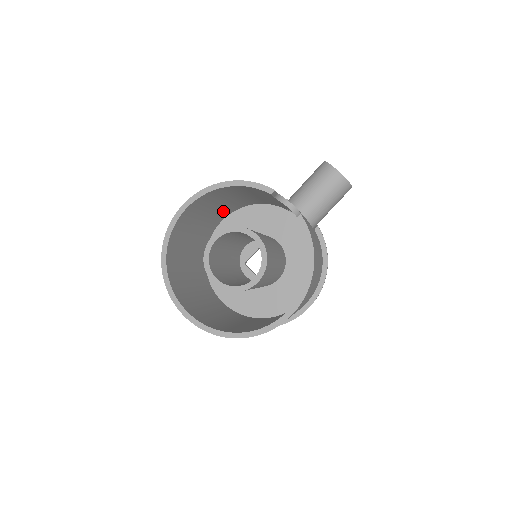
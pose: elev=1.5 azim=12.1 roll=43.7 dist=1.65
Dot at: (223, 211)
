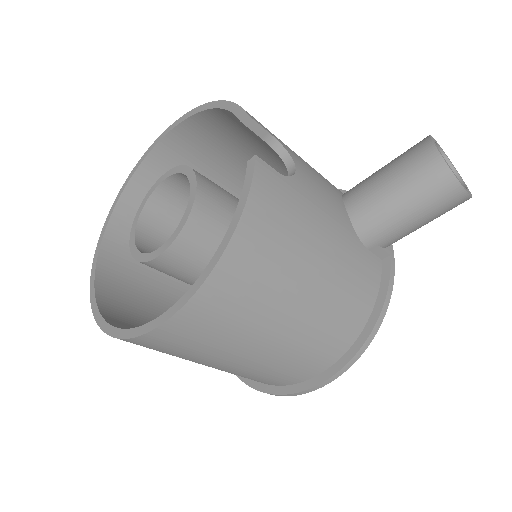
Dot at: occluded
